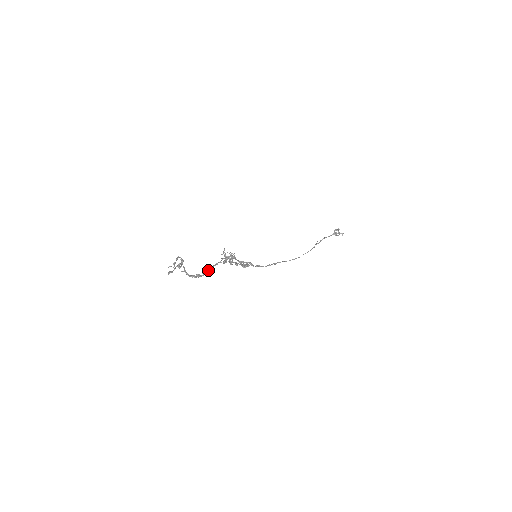
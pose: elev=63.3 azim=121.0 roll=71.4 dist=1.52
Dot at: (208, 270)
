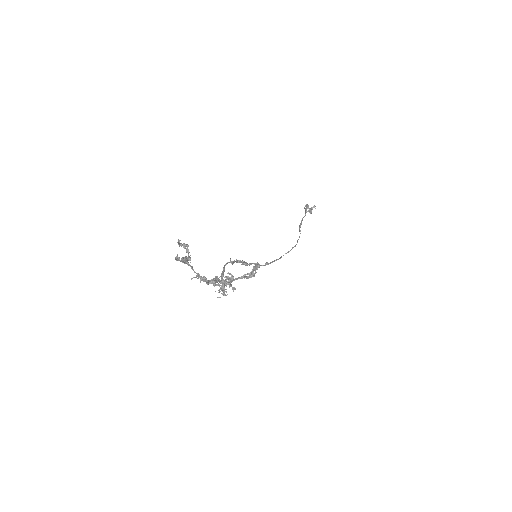
Dot at: (223, 271)
